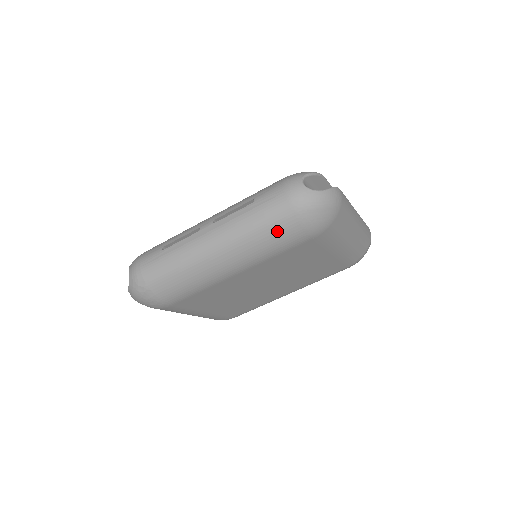
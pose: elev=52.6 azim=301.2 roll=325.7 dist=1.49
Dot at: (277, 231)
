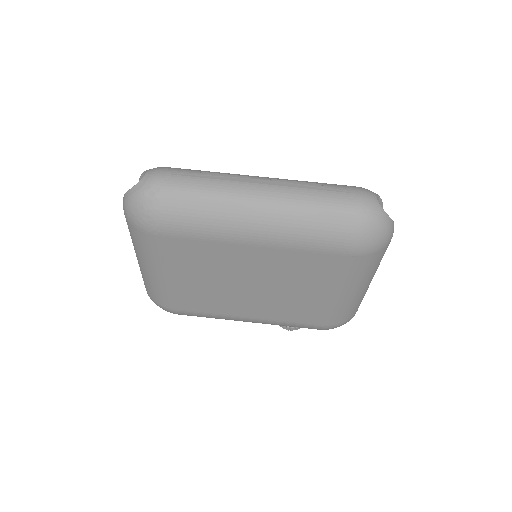
Dot at: (330, 223)
